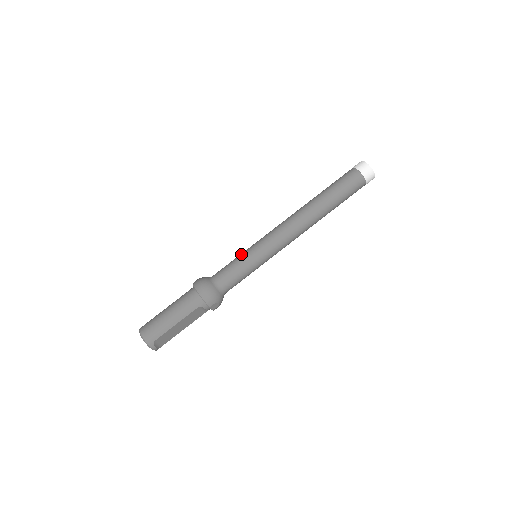
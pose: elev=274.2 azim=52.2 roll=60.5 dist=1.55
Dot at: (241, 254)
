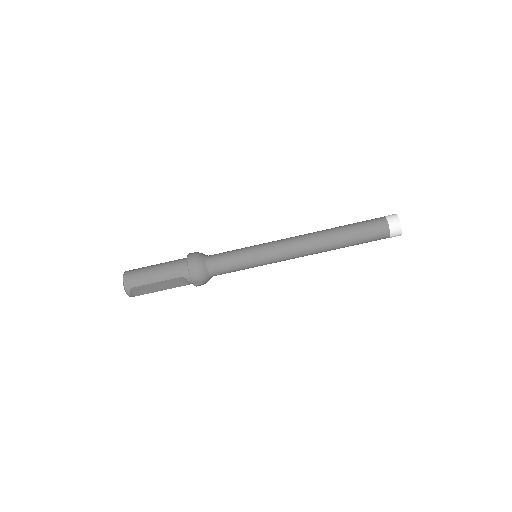
Dot at: (243, 248)
